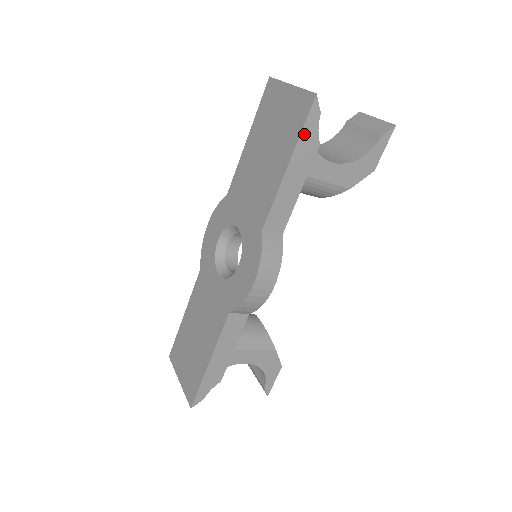
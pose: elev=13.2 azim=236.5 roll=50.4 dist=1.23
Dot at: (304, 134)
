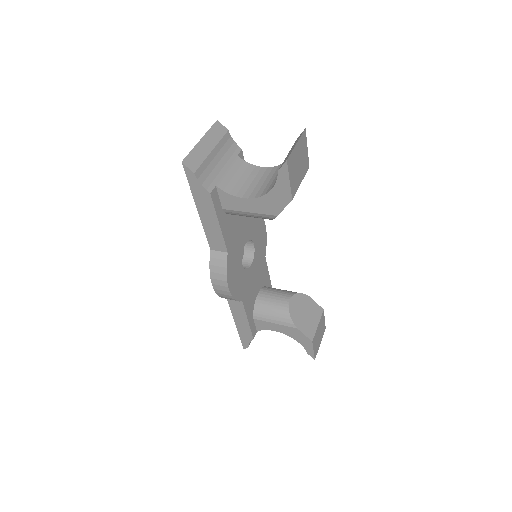
Dot at: (193, 189)
